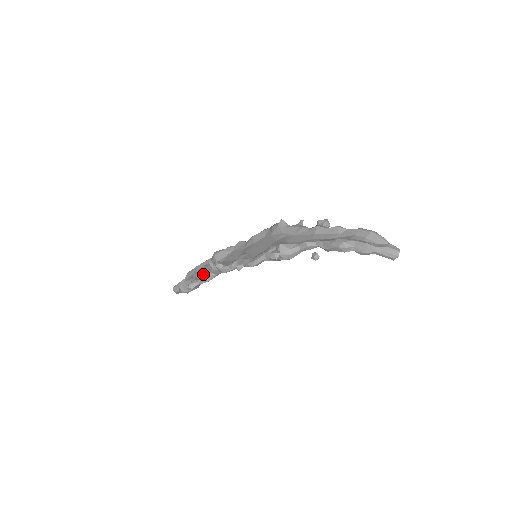
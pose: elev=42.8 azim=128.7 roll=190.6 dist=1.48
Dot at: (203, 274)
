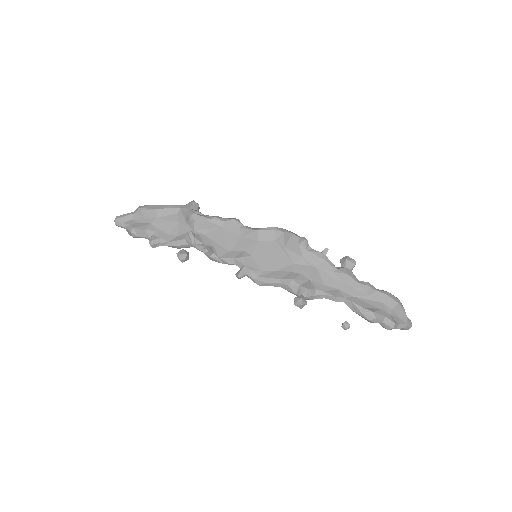
Dot at: (185, 257)
